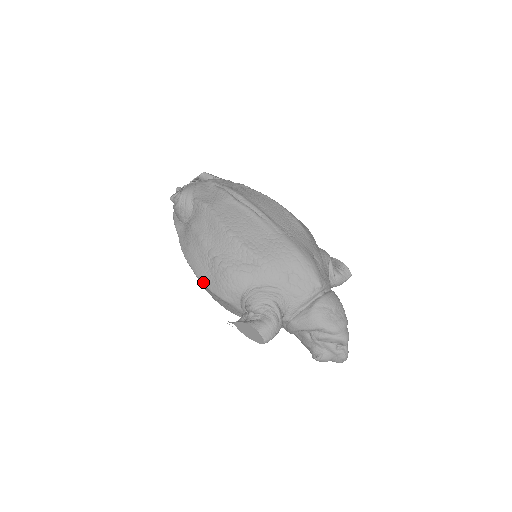
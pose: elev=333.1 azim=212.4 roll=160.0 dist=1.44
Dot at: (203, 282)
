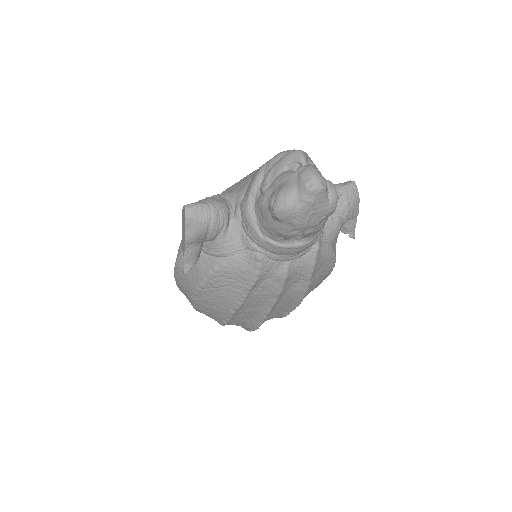
Dot at: (174, 269)
